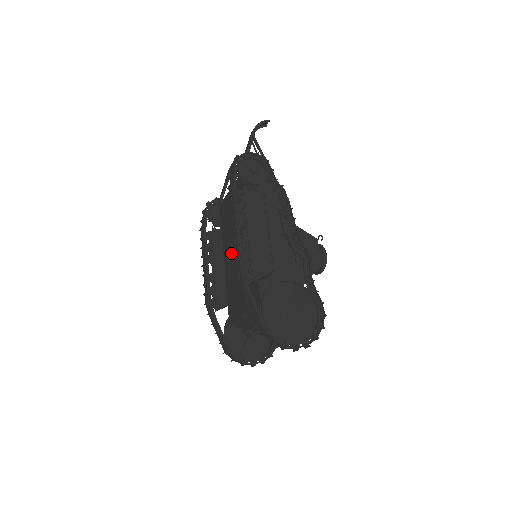
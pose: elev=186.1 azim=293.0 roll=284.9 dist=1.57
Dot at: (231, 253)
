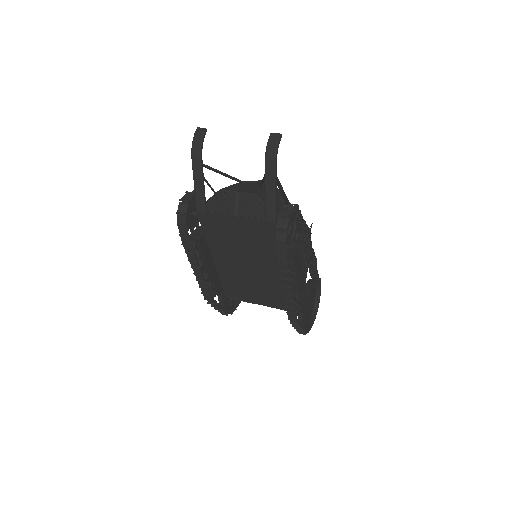
Dot at: (233, 263)
